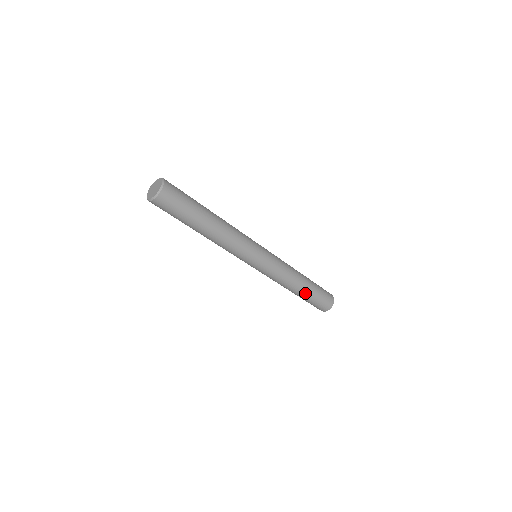
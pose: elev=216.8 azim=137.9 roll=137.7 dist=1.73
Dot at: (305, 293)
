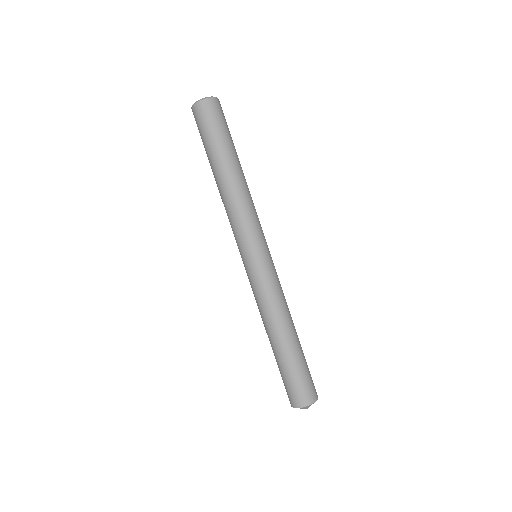
Dot at: (288, 349)
